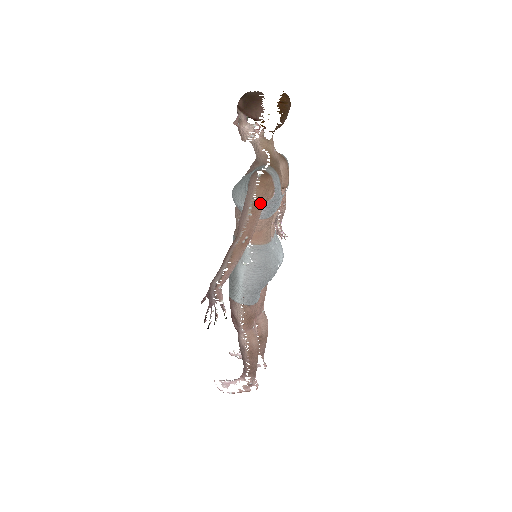
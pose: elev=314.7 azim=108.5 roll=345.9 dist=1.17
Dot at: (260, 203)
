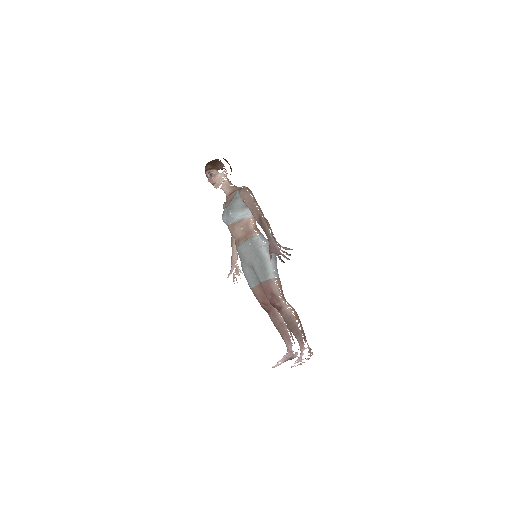
Dot at: (255, 199)
